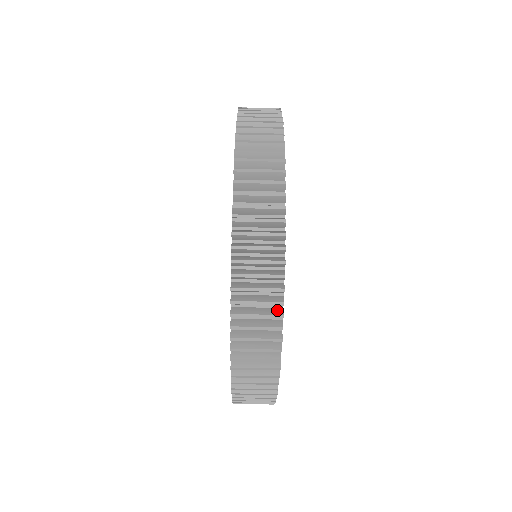
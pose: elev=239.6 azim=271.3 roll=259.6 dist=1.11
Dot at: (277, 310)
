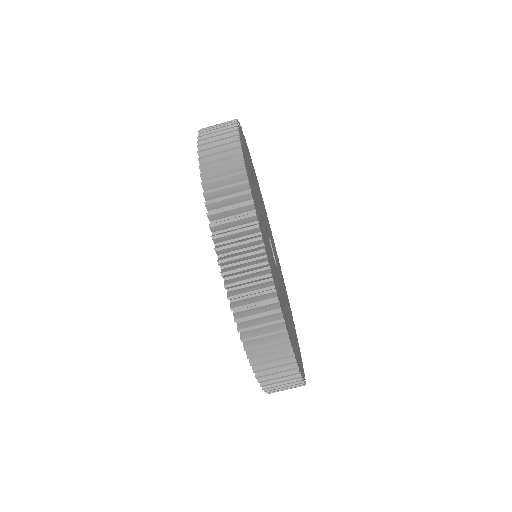
Dot at: (239, 164)
